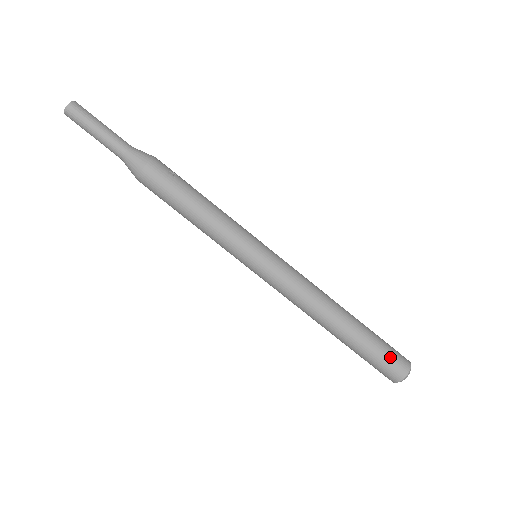
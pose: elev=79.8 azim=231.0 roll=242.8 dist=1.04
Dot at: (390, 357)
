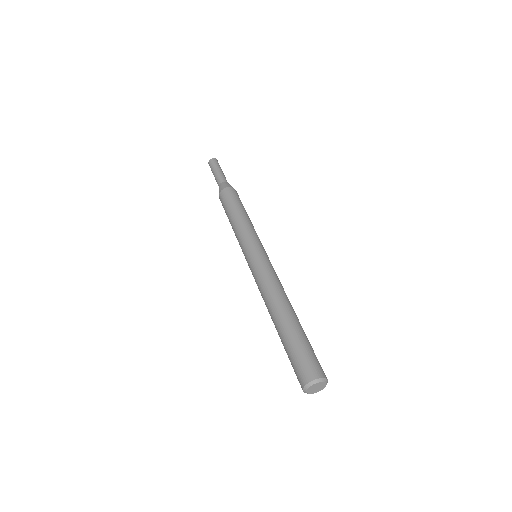
Dot at: occluded
